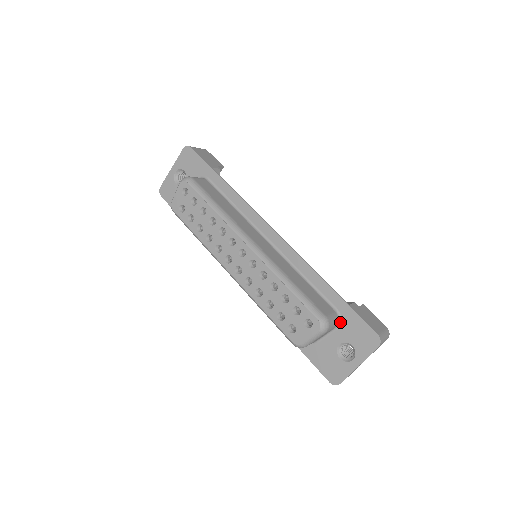
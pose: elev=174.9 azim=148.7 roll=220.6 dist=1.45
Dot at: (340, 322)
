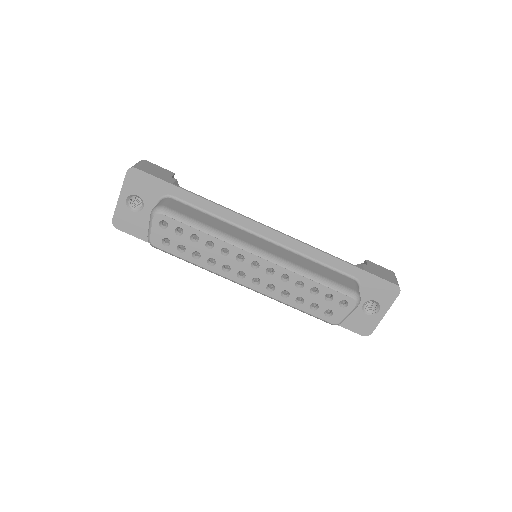
Dot at: (360, 286)
